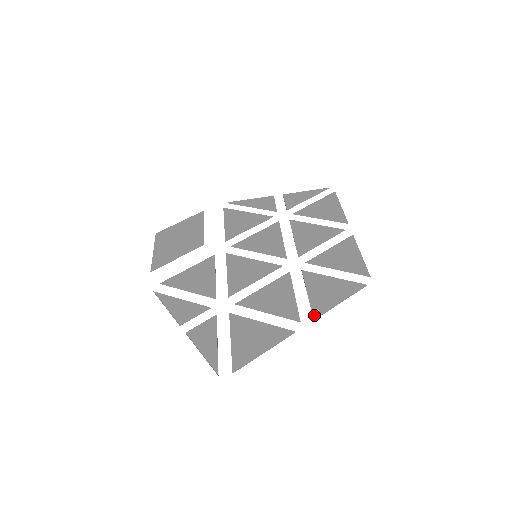
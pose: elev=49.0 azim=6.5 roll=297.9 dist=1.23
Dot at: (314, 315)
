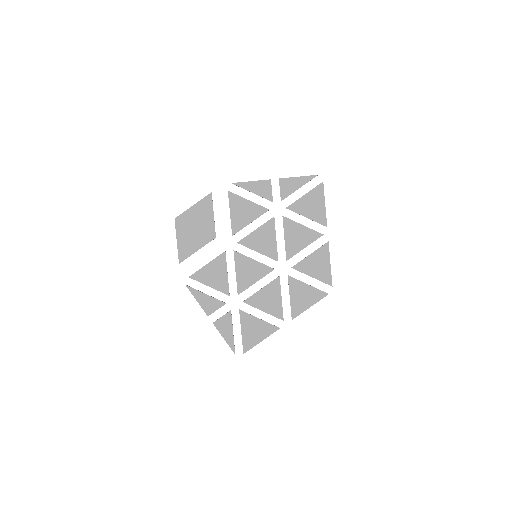
Dot at: (292, 317)
